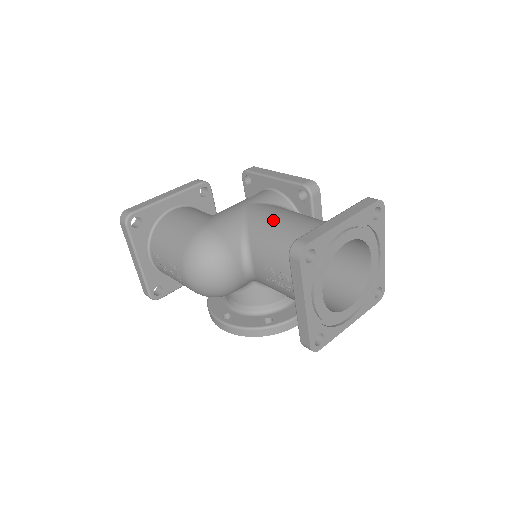
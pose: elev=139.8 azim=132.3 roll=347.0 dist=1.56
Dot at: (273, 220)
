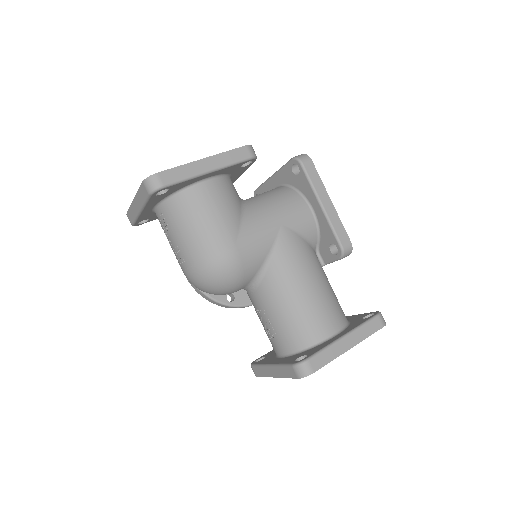
Dot at: (296, 277)
